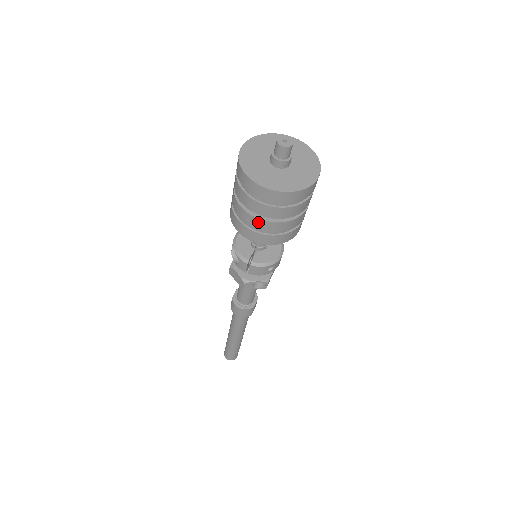
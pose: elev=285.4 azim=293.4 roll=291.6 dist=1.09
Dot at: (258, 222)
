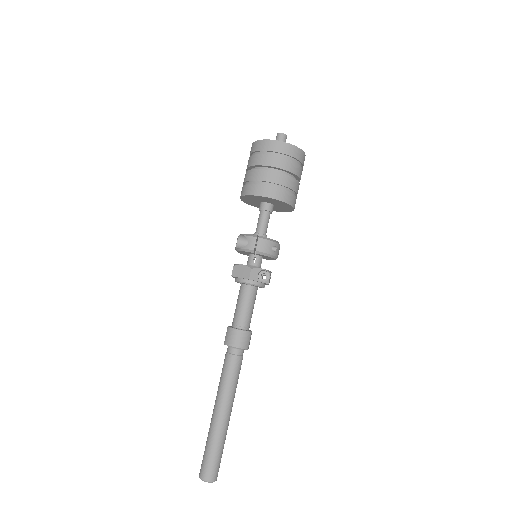
Dot at: (272, 174)
